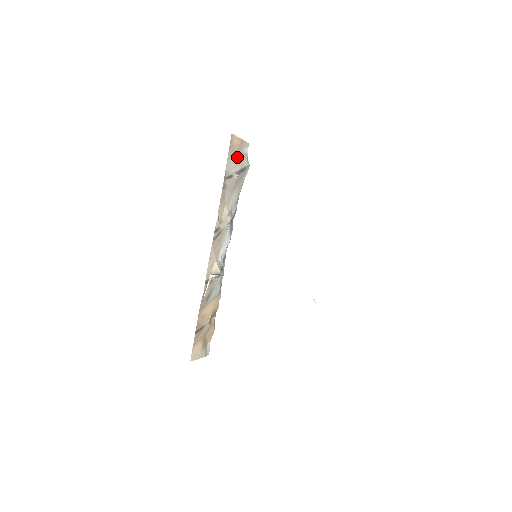
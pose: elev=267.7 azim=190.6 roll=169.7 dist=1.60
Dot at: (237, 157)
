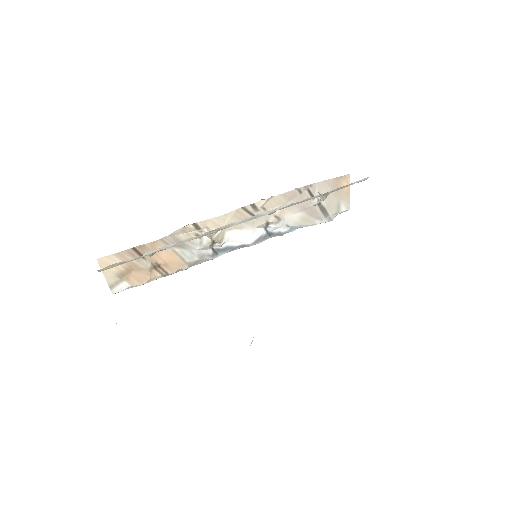
Dot at: (332, 195)
